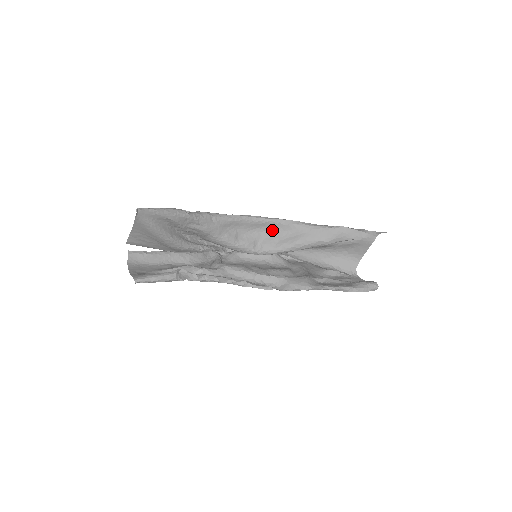
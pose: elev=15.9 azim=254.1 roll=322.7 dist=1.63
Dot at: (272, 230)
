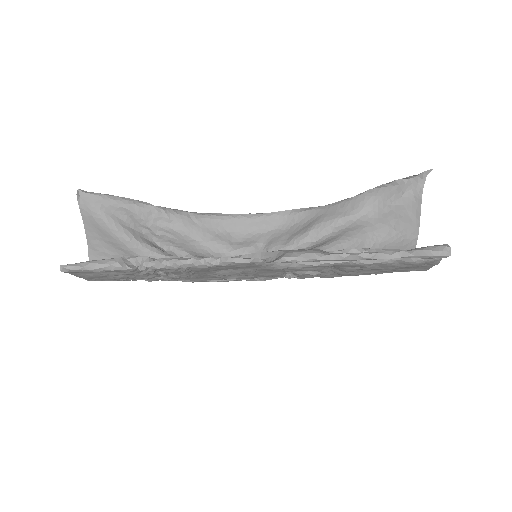
Dot at: (279, 228)
